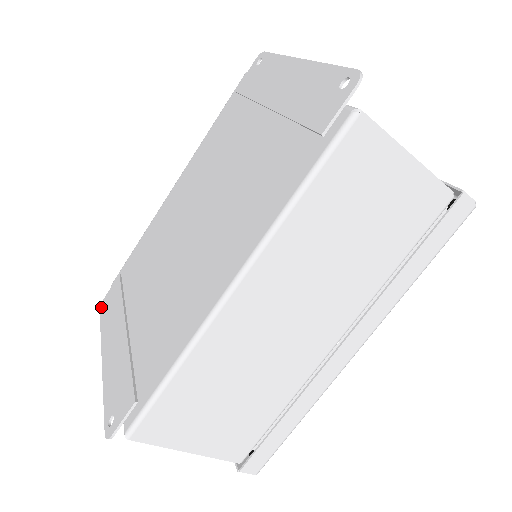
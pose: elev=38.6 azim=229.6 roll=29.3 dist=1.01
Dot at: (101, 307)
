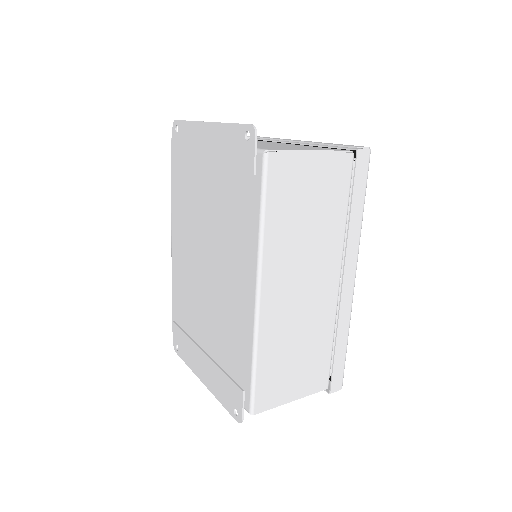
Dot at: (176, 350)
